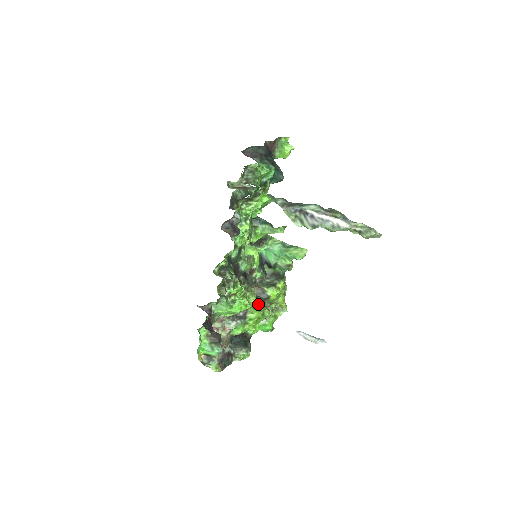
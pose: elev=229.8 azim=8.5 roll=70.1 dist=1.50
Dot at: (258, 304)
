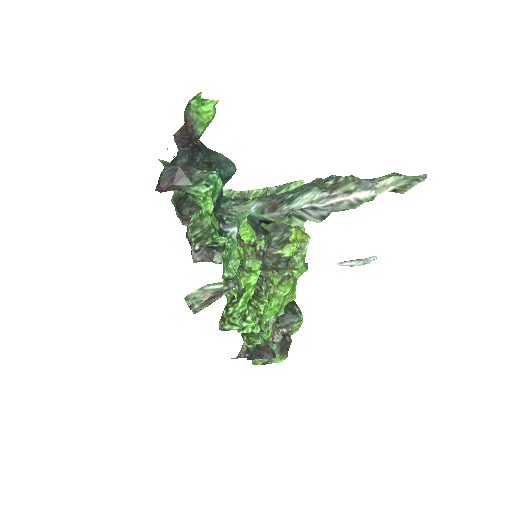
Dot at: (284, 277)
